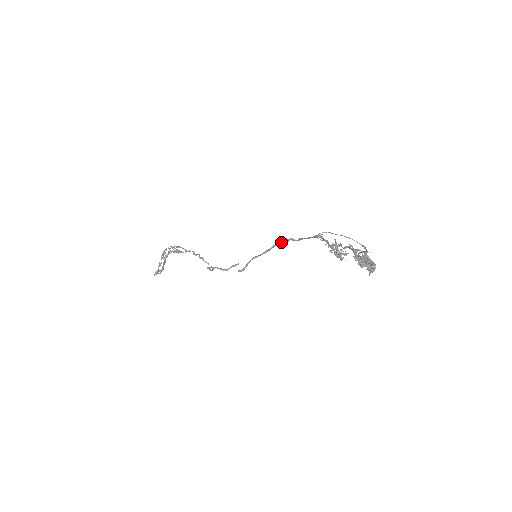
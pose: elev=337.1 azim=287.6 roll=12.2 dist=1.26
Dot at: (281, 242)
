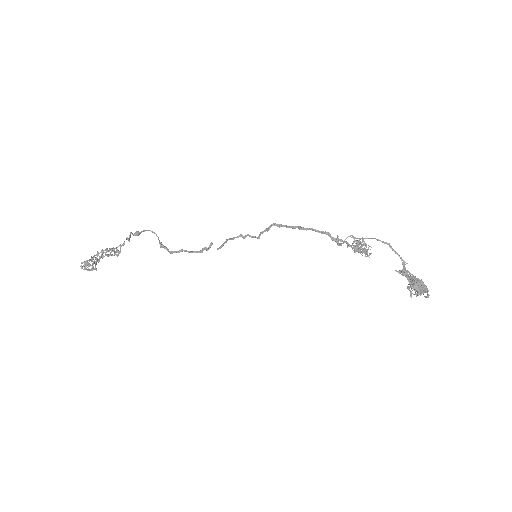
Dot at: (270, 227)
